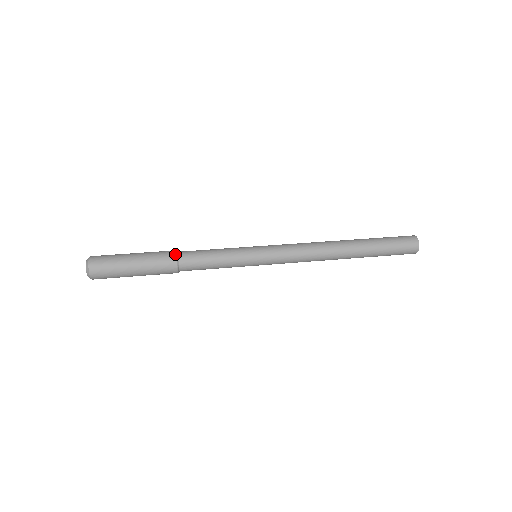
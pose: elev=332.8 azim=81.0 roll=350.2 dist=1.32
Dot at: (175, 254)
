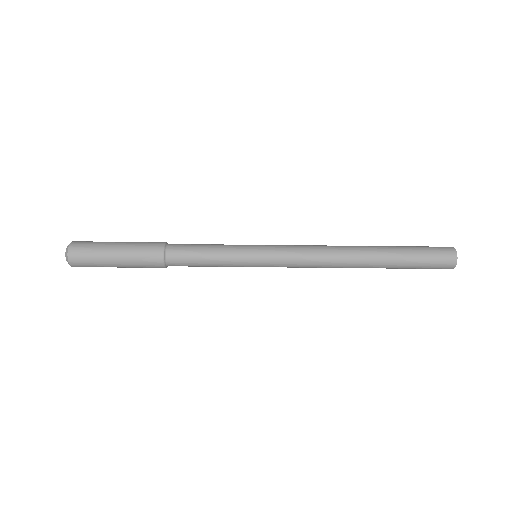
Dot at: (162, 255)
